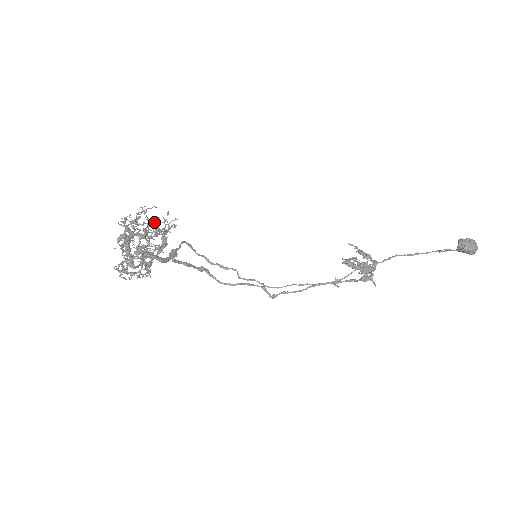
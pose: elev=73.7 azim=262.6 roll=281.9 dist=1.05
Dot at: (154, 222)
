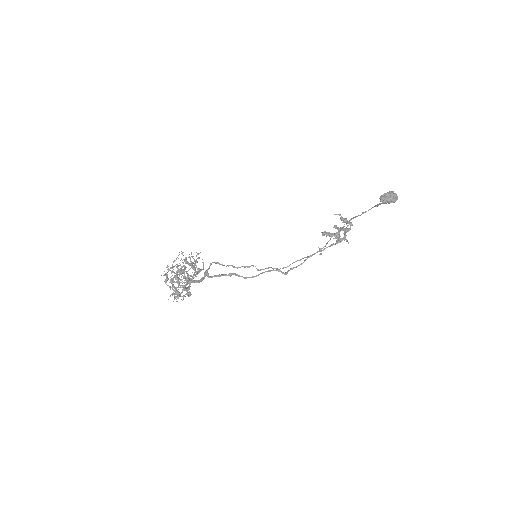
Dot at: occluded
